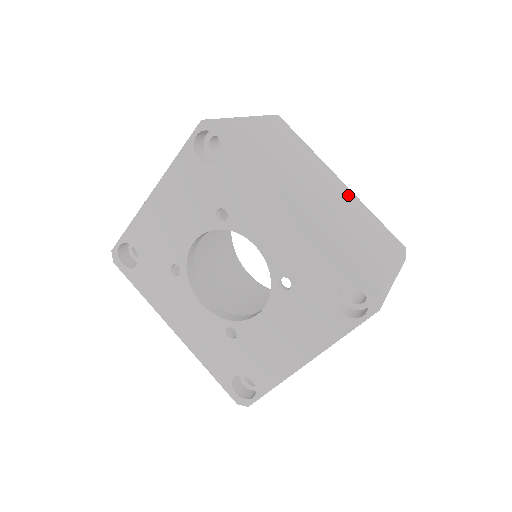
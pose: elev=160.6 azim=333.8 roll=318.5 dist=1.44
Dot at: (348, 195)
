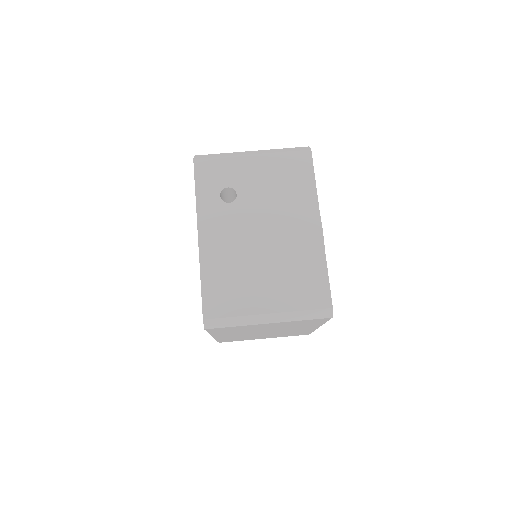
Dot at: (304, 330)
